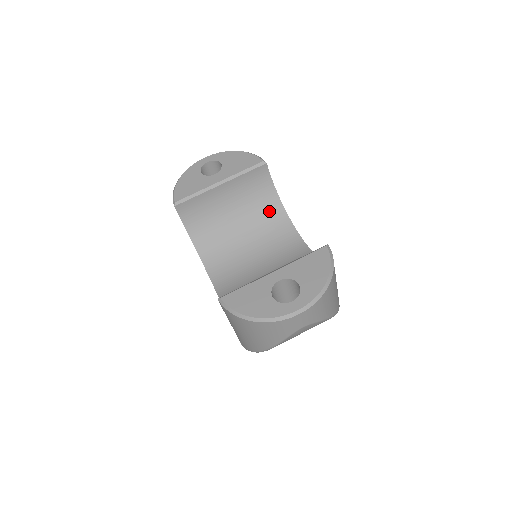
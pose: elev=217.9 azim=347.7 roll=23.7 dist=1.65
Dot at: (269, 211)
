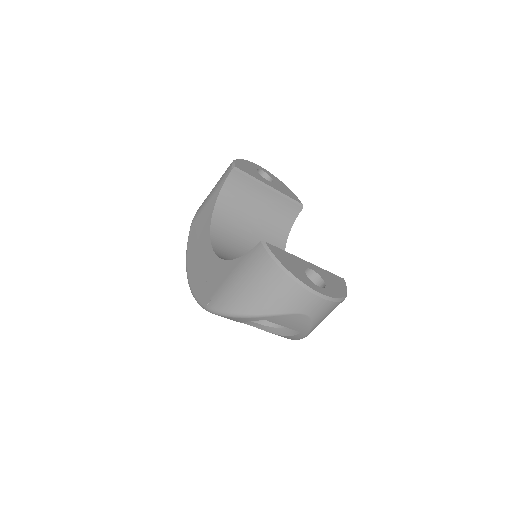
Dot at: (276, 239)
